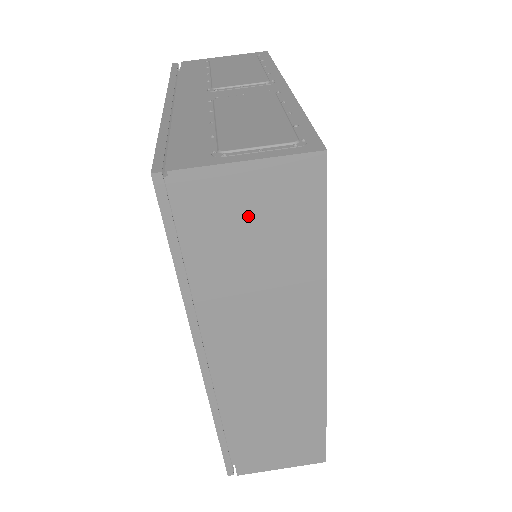
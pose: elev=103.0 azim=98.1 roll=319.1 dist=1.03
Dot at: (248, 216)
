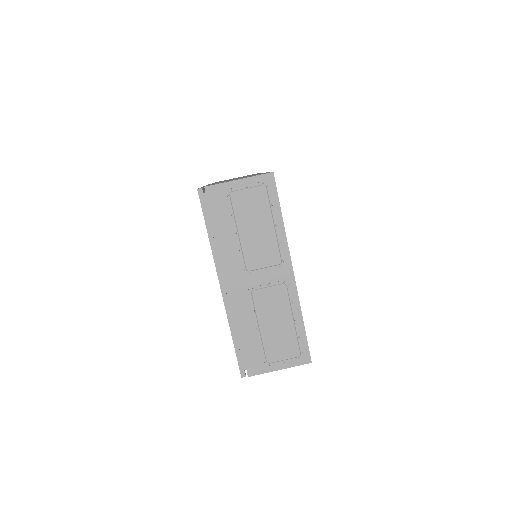
Dot at: occluded
